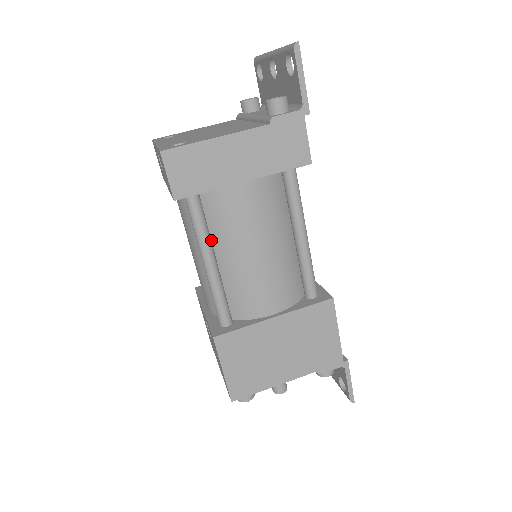
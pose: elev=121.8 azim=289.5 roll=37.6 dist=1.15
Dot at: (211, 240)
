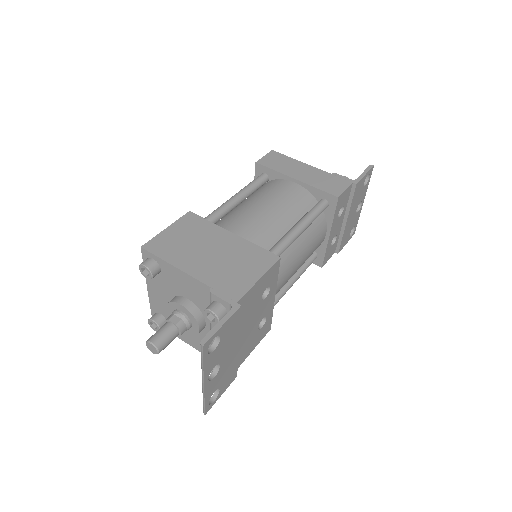
Dot at: (248, 198)
